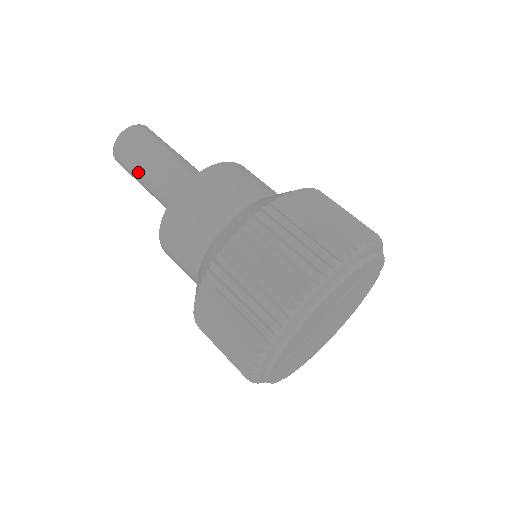
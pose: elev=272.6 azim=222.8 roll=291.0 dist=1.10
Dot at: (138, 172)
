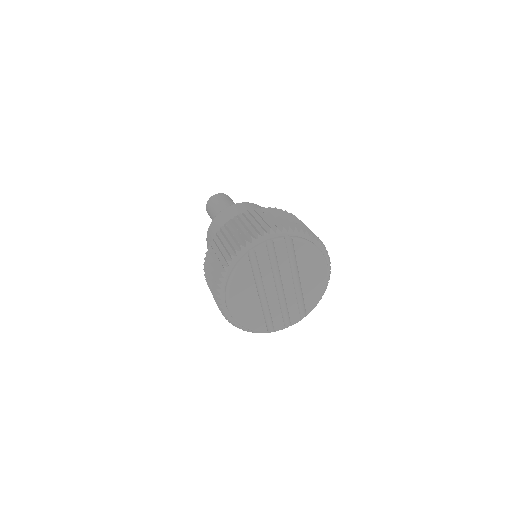
Dot at: occluded
